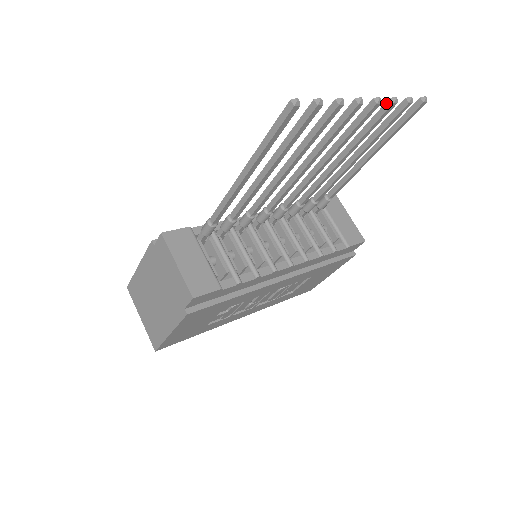
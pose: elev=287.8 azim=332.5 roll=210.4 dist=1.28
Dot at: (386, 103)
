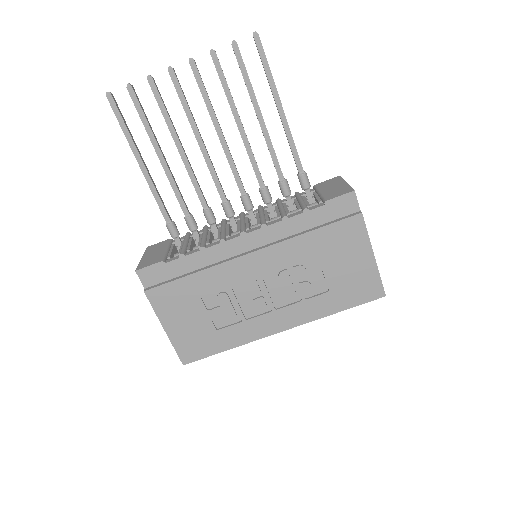
Dot at: (212, 59)
